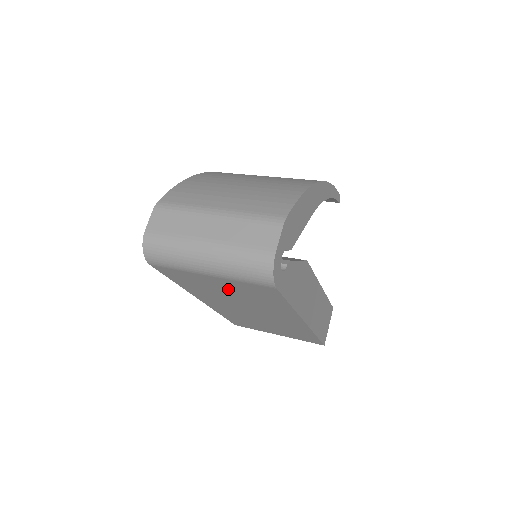
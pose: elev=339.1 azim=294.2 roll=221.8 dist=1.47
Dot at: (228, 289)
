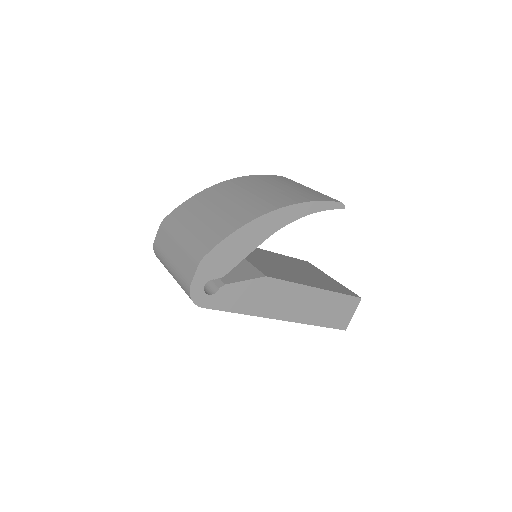
Dot at: occluded
